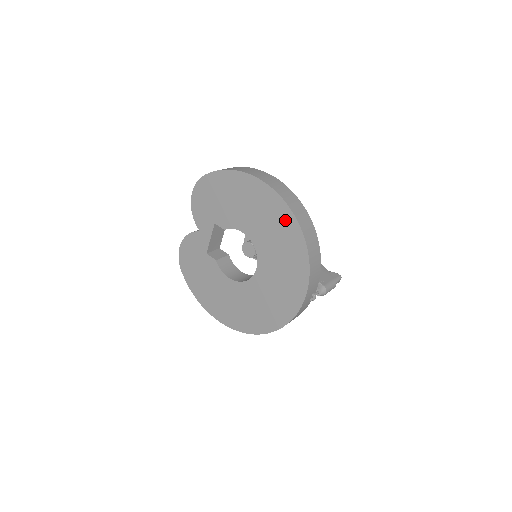
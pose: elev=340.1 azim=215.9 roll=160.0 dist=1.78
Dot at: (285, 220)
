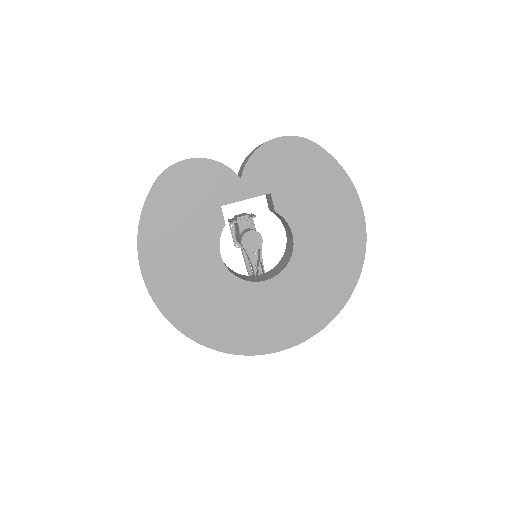
Dot at: (347, 272)
